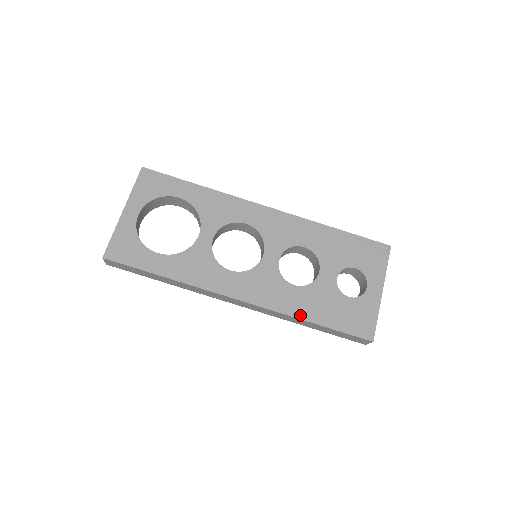
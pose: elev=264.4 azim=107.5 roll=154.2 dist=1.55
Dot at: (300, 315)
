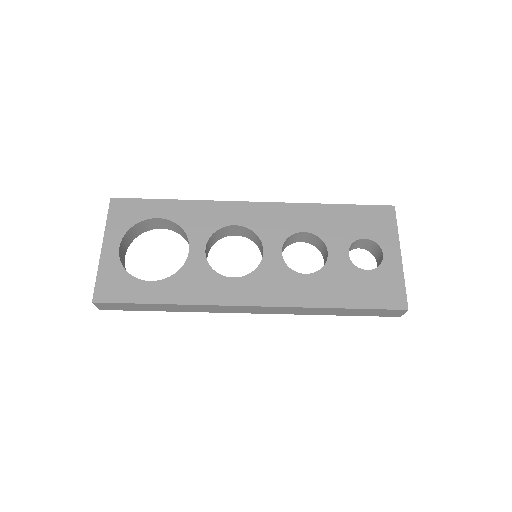
Dot at: (321, 304)
